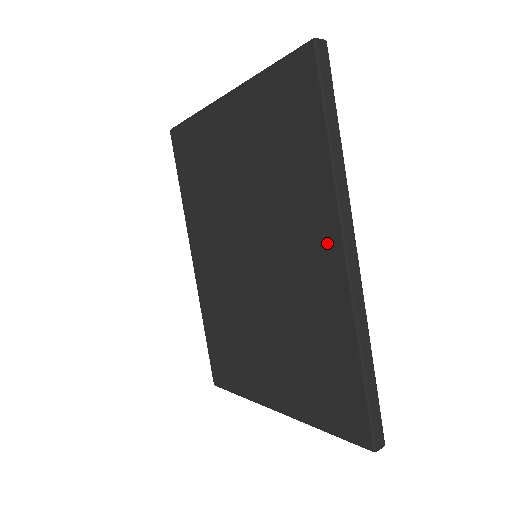
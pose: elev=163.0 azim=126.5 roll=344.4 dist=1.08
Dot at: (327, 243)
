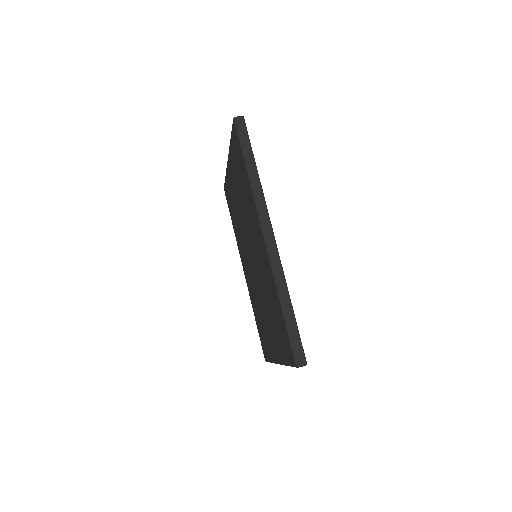
Dot at: (259, 233)
